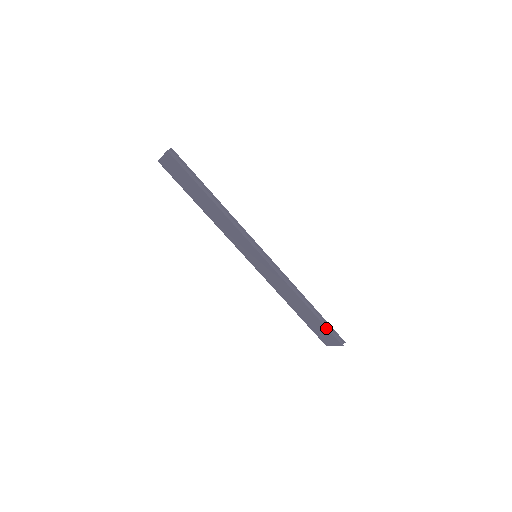
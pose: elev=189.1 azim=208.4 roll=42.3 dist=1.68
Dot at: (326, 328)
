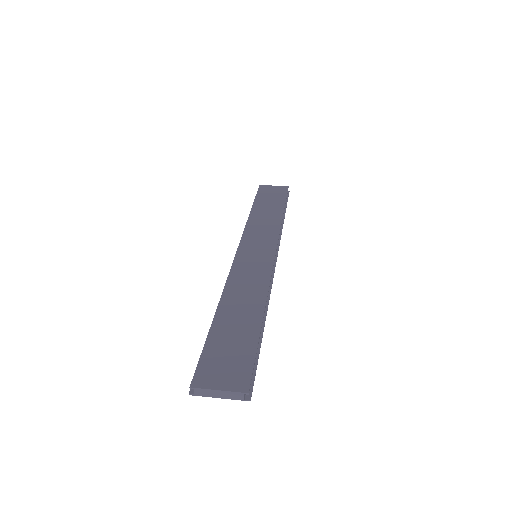
Dot at: (286, 203)
